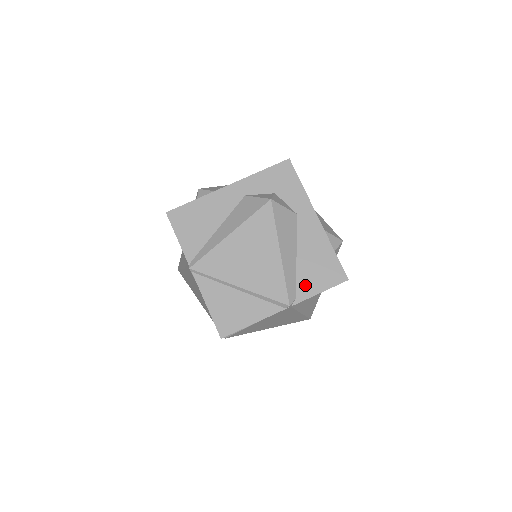
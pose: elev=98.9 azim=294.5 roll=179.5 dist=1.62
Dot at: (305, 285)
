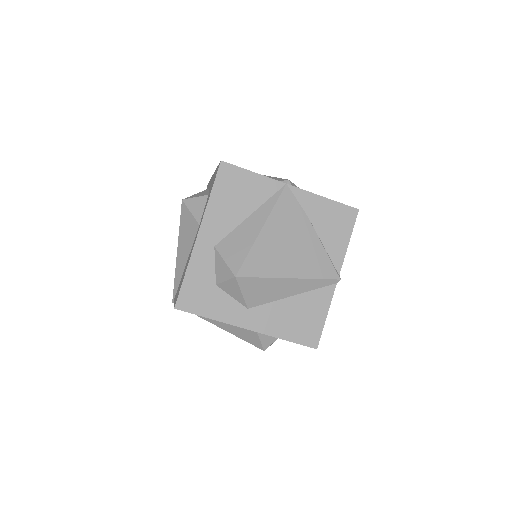
Dot at: occluded
